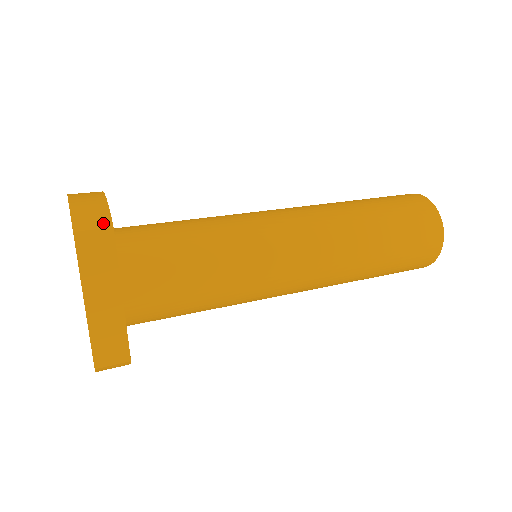
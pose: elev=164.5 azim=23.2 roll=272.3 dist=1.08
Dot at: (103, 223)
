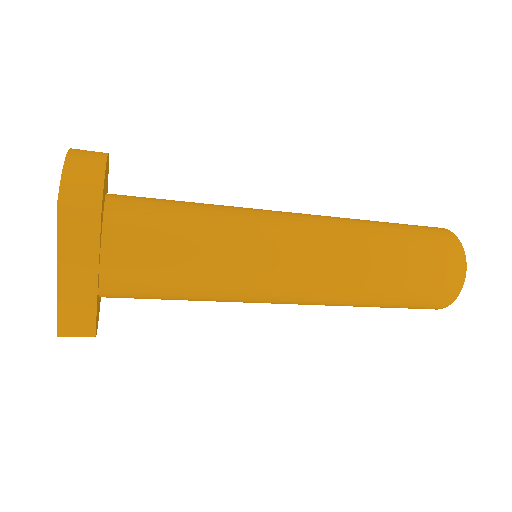
Dot at: (92, 202)
